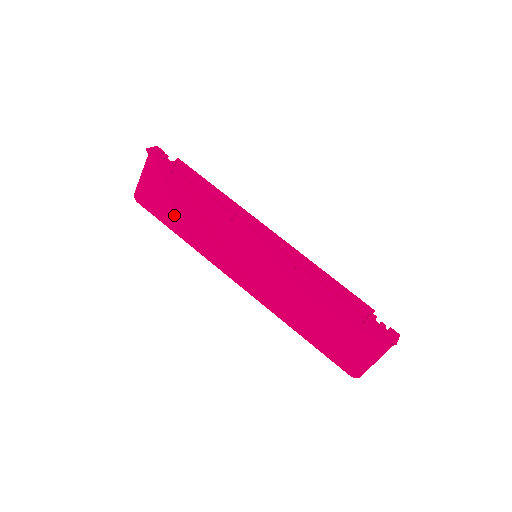
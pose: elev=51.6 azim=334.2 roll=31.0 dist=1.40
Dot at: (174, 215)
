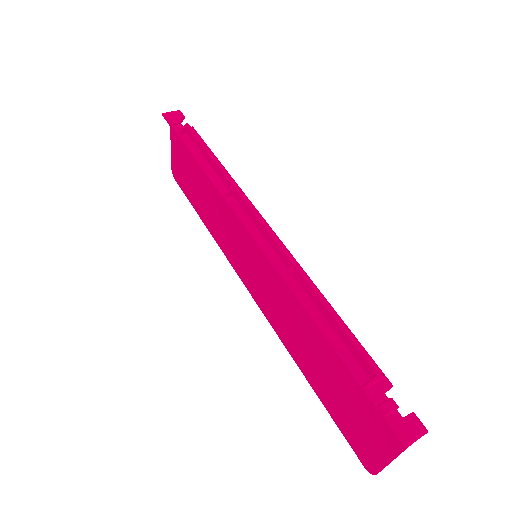
Dot at: (195, 195)
